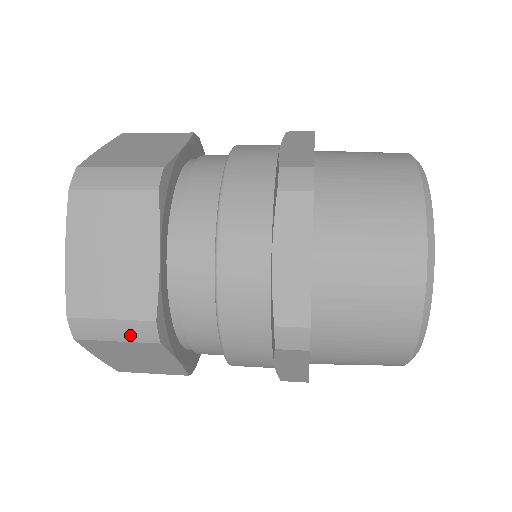
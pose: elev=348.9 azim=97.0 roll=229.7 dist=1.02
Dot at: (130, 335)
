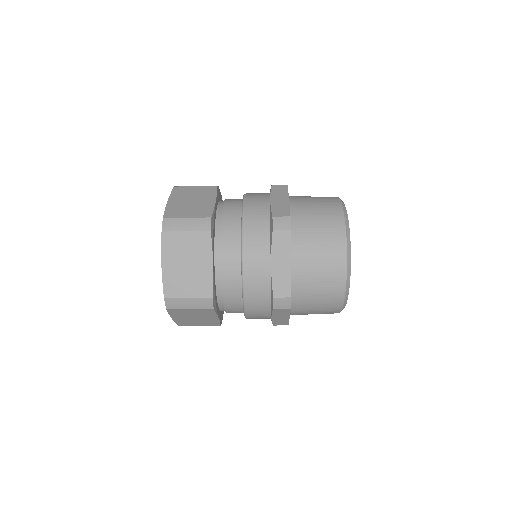
Dot at: (198, 306)
